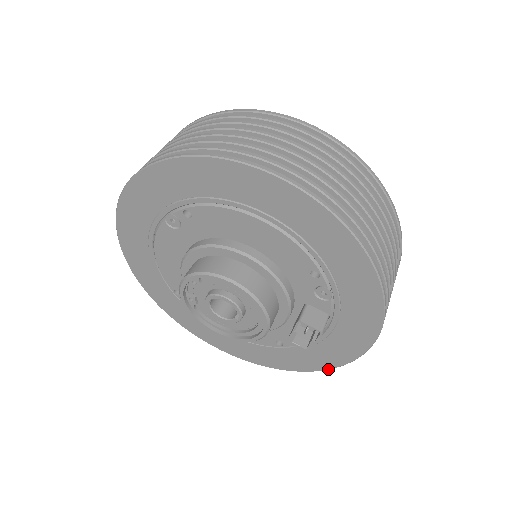
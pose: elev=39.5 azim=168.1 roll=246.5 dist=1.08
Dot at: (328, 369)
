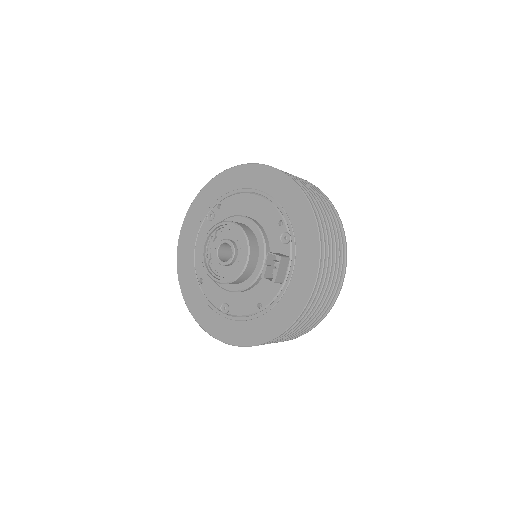
Dot at: (291, 324)
